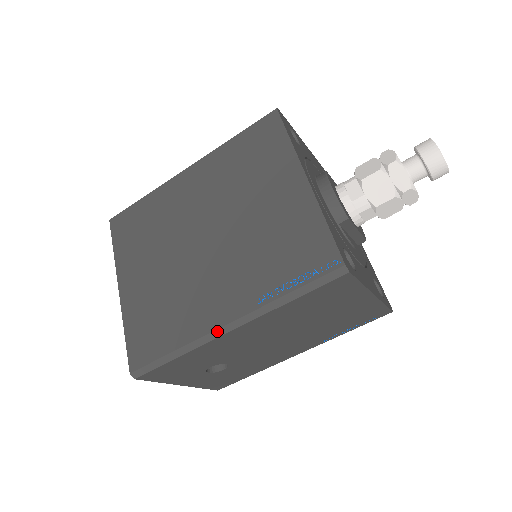
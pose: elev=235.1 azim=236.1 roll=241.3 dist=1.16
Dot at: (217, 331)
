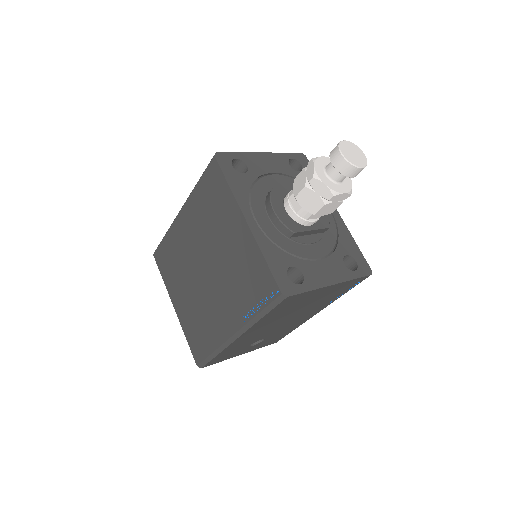
Dot at: (230, 339)
